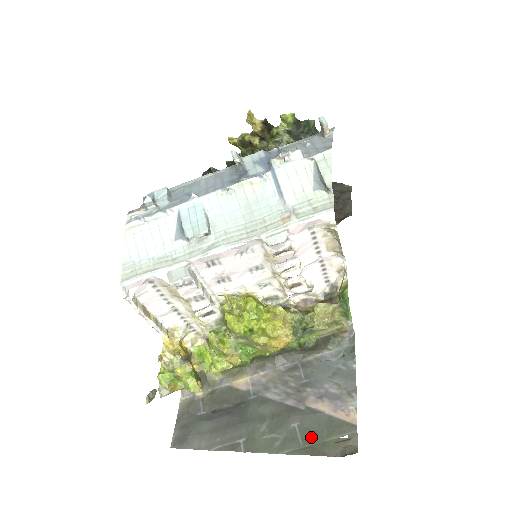
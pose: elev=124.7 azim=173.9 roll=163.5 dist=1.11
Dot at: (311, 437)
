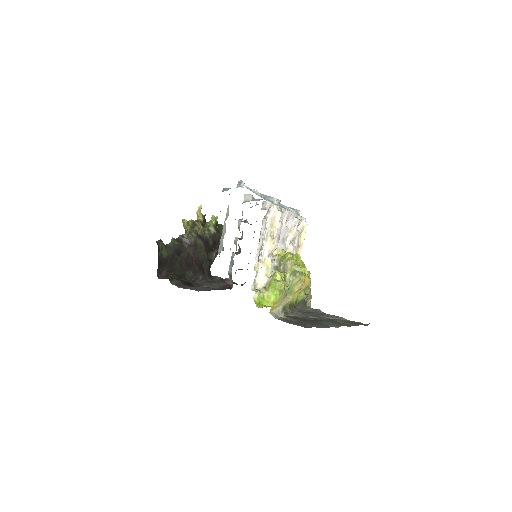
Dot at: (350, 323)
